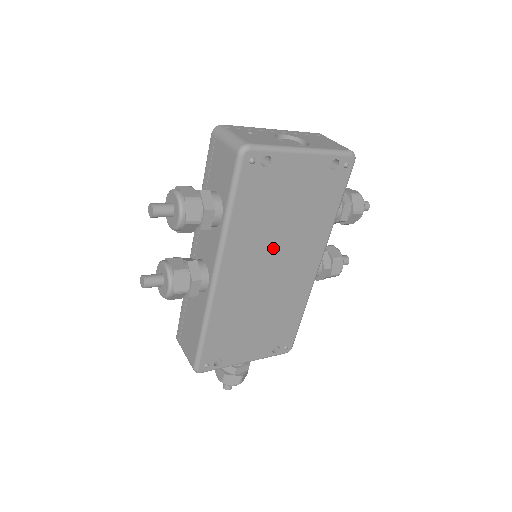
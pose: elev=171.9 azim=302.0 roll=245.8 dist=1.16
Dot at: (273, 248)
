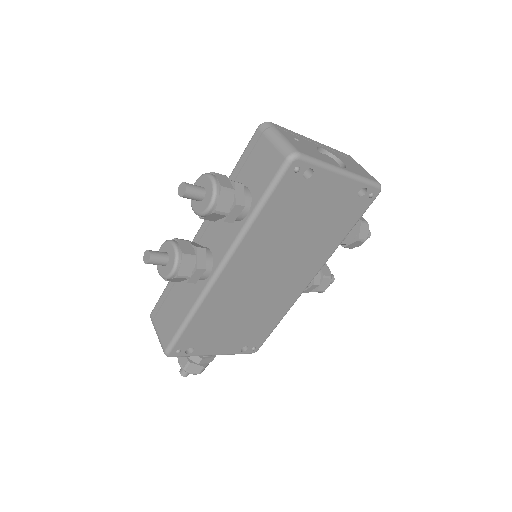
Dot at: (281, 255)
